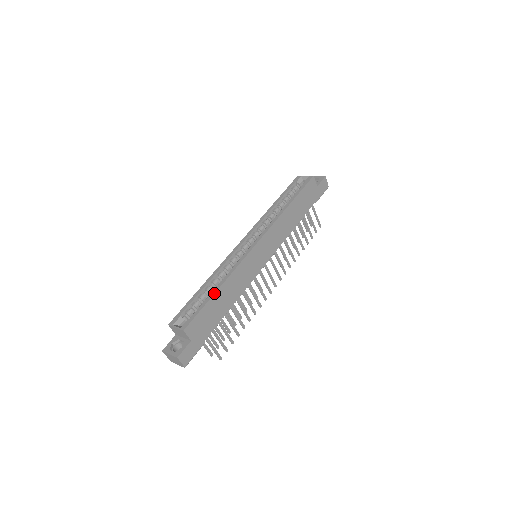
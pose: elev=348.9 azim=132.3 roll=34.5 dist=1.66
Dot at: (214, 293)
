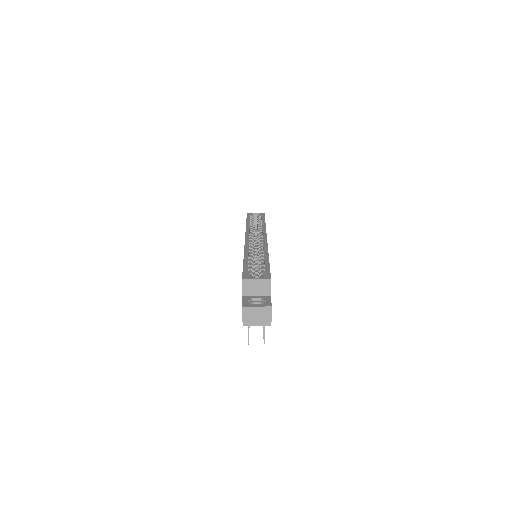
Dot at: occluded
